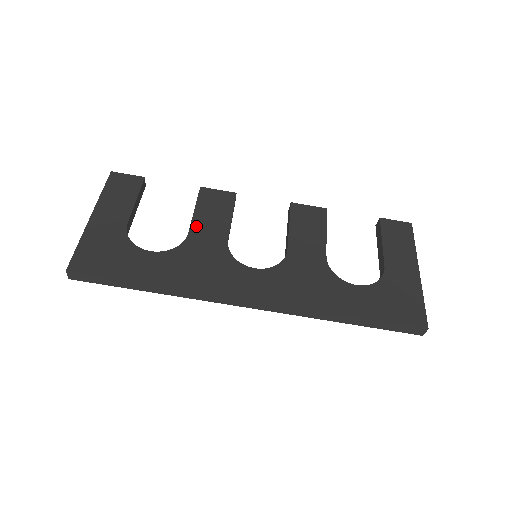
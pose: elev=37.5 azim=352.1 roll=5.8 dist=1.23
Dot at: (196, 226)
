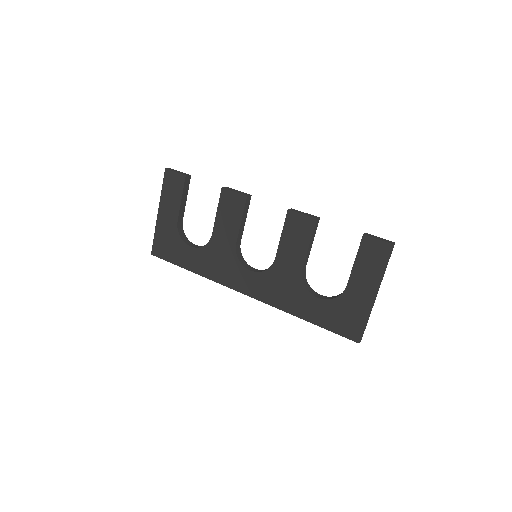
Dot at: (217, 228)
